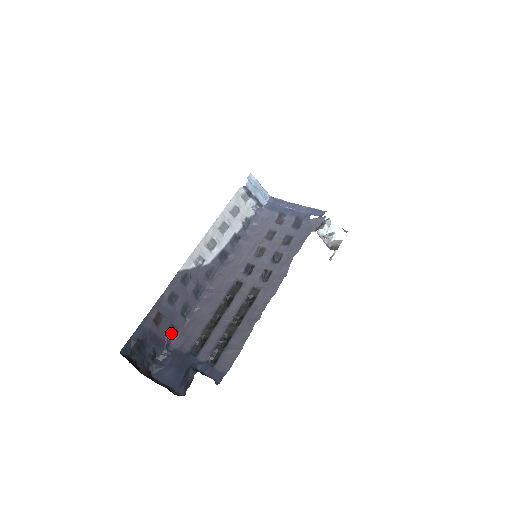
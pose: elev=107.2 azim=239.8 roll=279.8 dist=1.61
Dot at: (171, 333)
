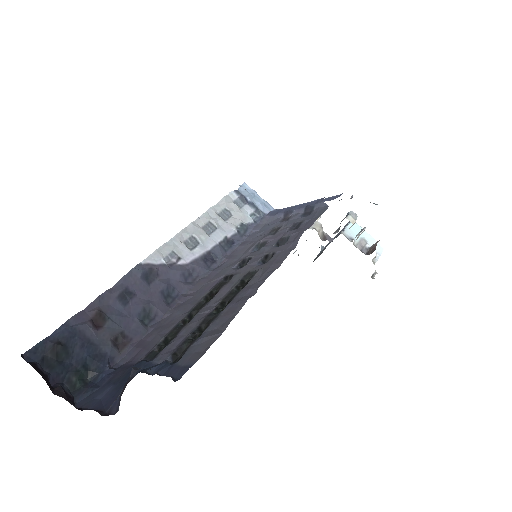
Dot at: (120, 345)
